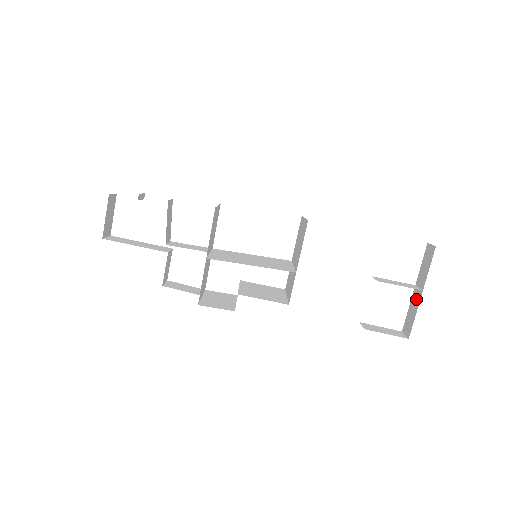
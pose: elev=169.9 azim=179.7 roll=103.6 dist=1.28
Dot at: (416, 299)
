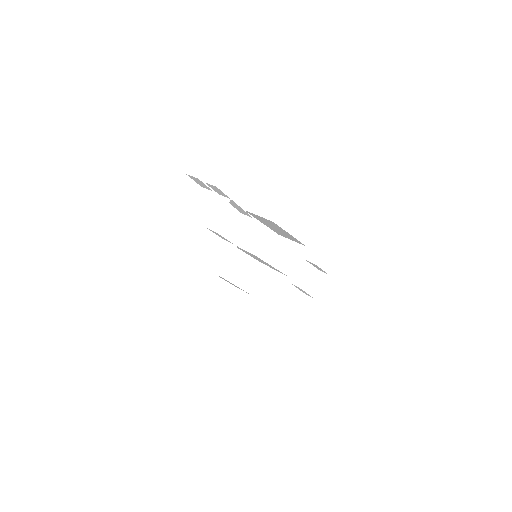
Dot at: (306, 303)
